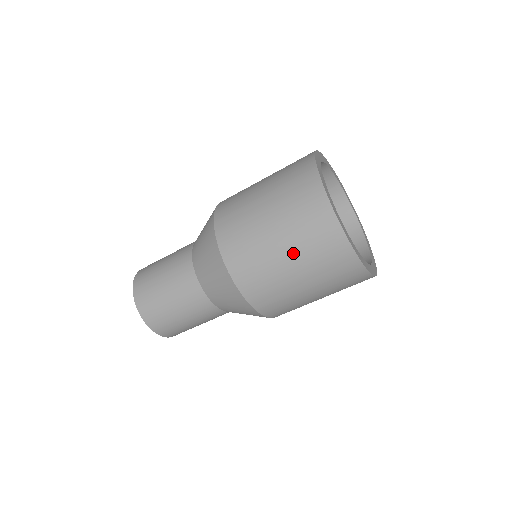
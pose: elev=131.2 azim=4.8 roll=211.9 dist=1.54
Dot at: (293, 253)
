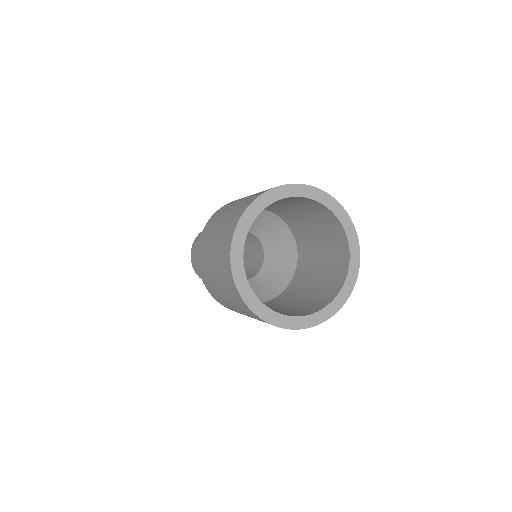
Dot at: occluded
